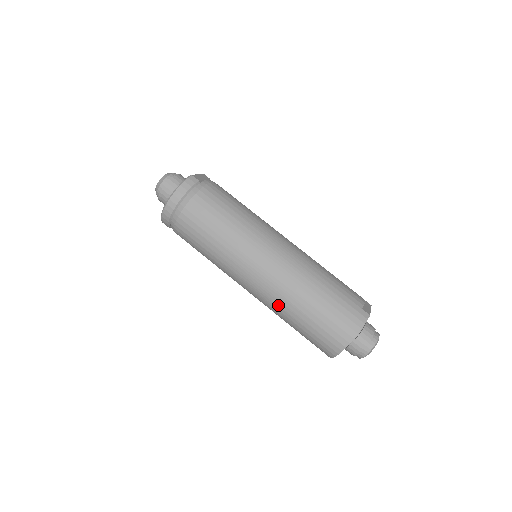
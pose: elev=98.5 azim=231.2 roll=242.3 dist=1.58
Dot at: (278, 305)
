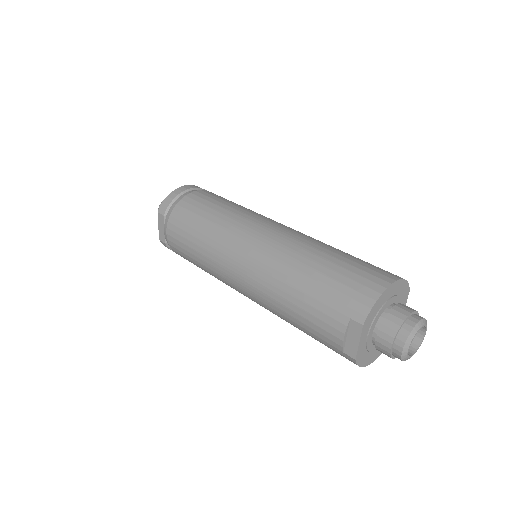
Dot at: (293, 250)
